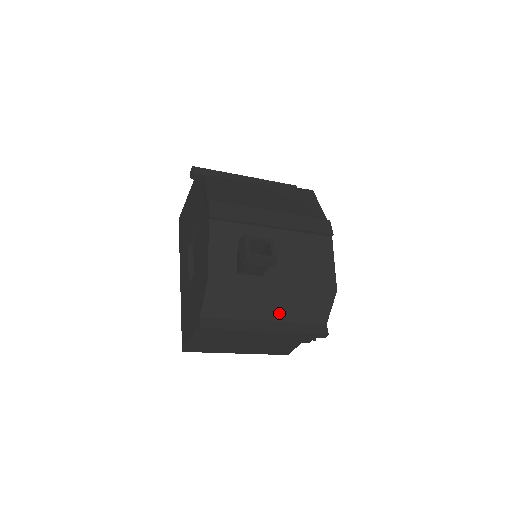
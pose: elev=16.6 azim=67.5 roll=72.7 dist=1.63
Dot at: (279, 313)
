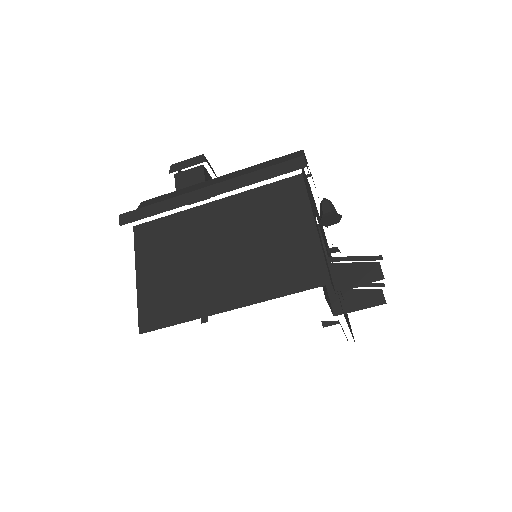
Dot at: occluded
